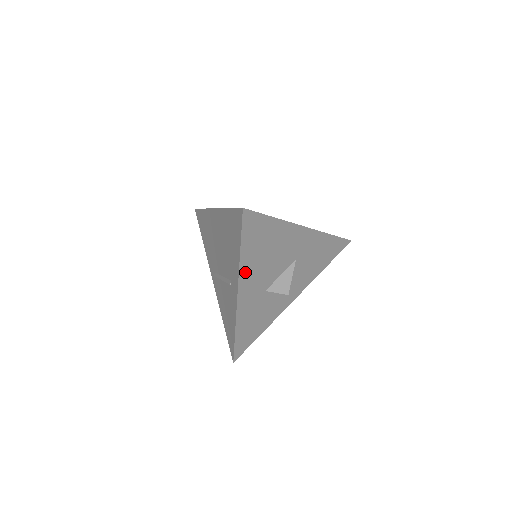
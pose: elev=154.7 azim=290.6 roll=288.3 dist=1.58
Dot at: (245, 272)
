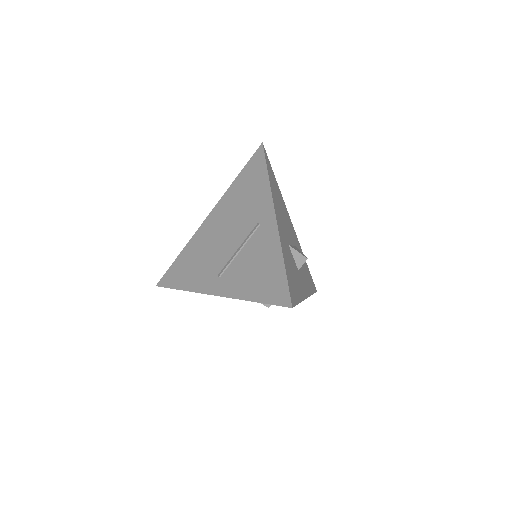
Dot at: (274, 199)
